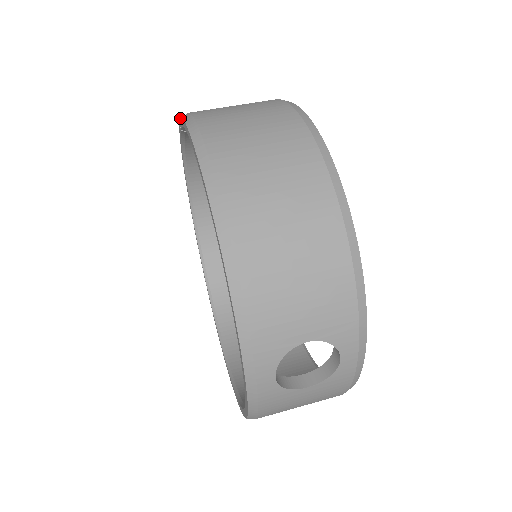
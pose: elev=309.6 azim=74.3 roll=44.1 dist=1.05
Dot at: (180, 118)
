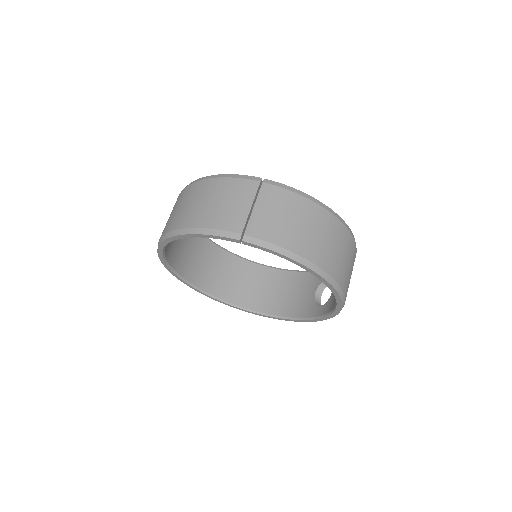
Dot at: (259, 247)
